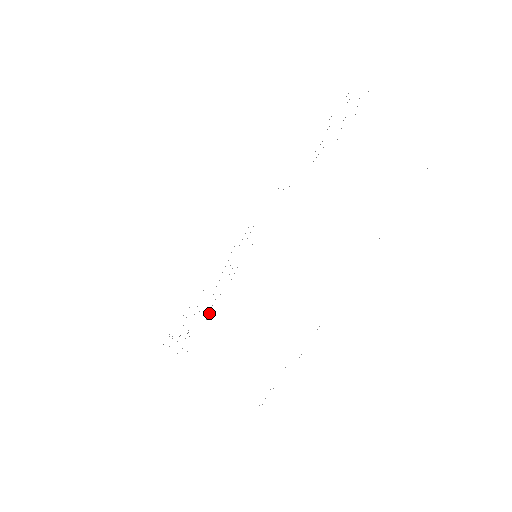
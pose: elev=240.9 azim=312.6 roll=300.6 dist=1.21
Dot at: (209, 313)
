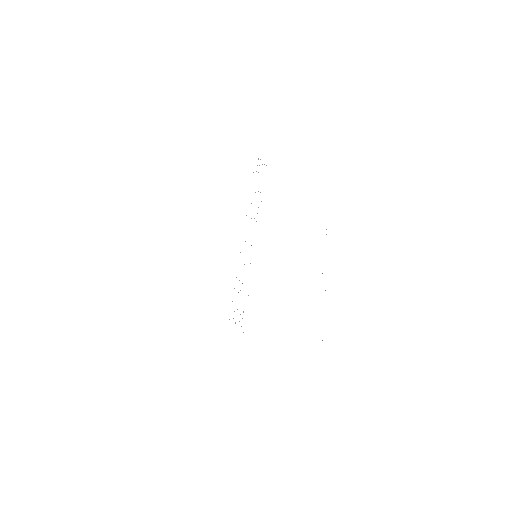
Dot at: occluded
